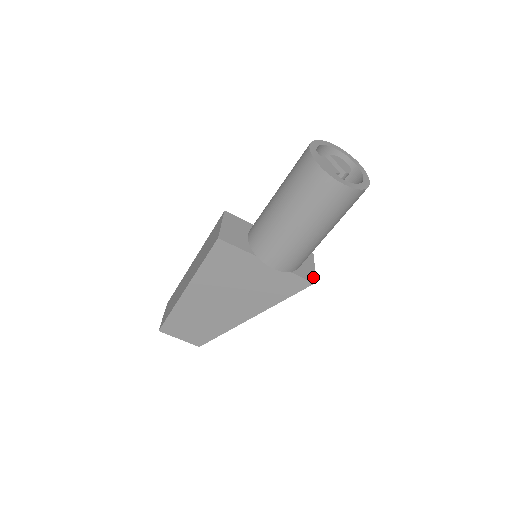
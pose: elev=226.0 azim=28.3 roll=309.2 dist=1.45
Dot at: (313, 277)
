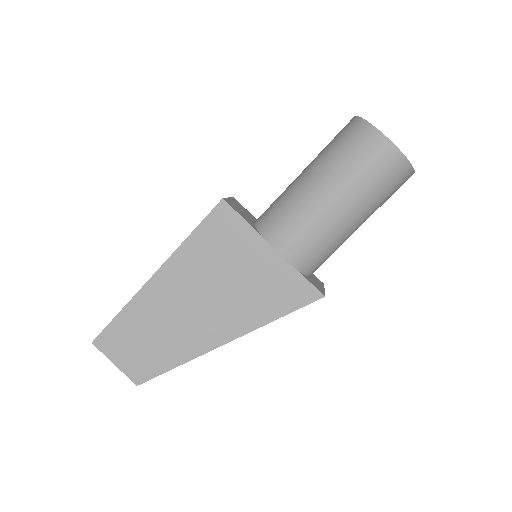
Dot at: (323, 292)
